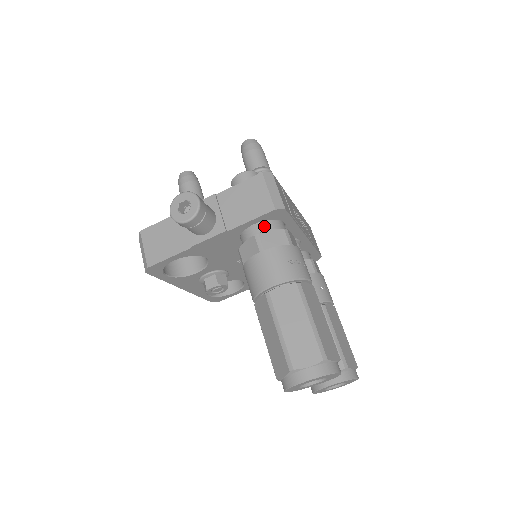
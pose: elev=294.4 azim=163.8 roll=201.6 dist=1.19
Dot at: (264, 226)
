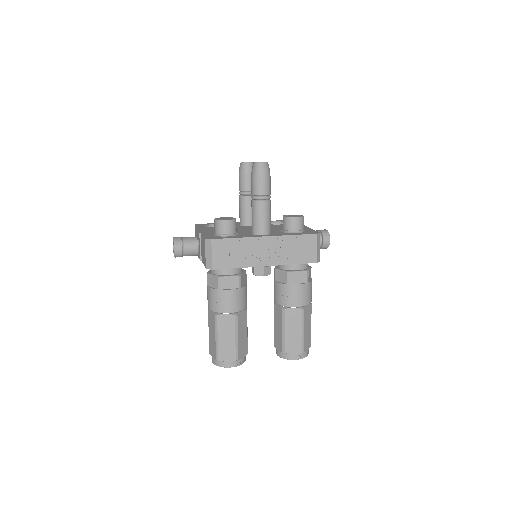
Dot at: occluded
